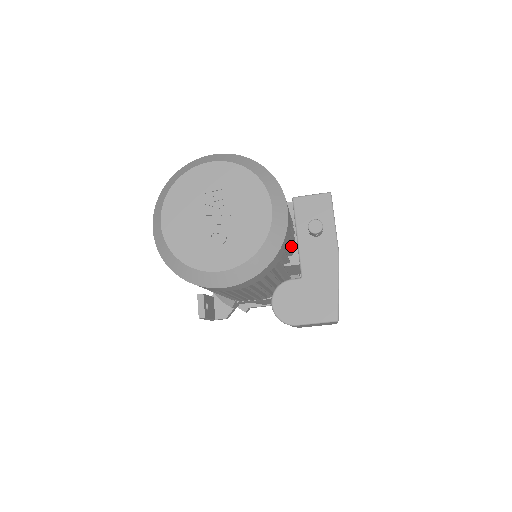
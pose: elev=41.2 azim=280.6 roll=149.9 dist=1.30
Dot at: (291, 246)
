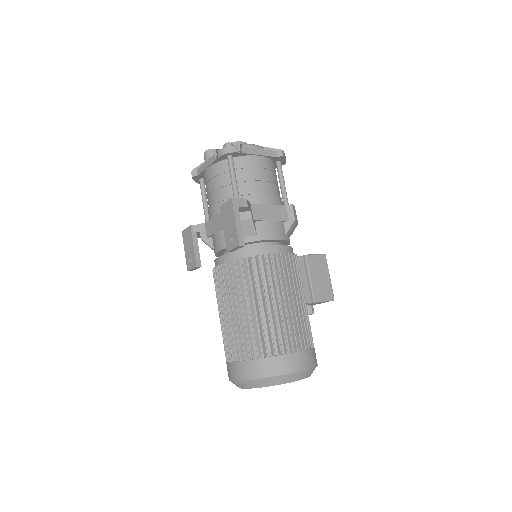
Dot at: occluded
